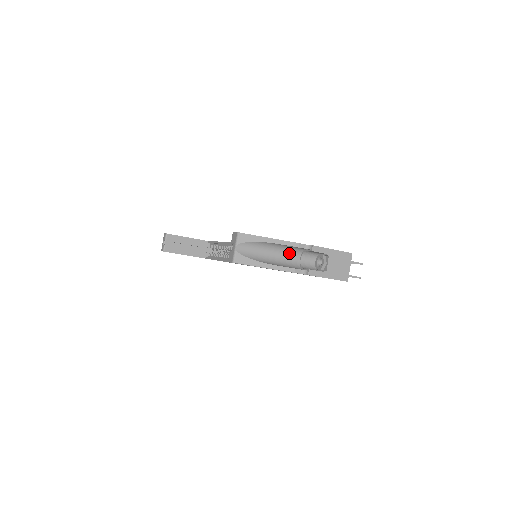
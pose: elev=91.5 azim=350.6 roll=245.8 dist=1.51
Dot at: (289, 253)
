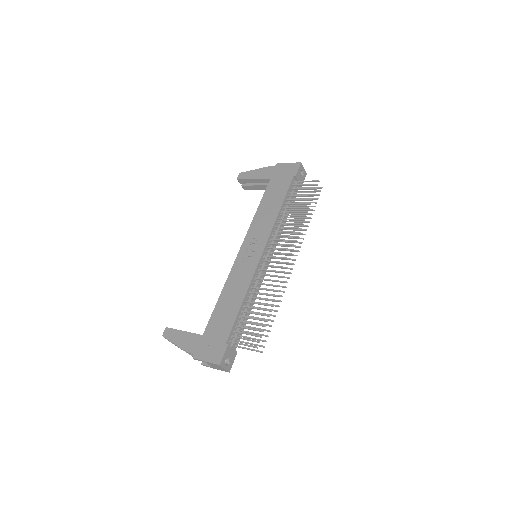
Dot at: occluded
